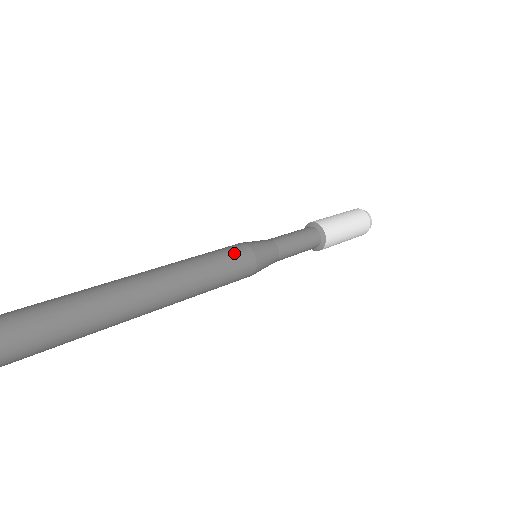
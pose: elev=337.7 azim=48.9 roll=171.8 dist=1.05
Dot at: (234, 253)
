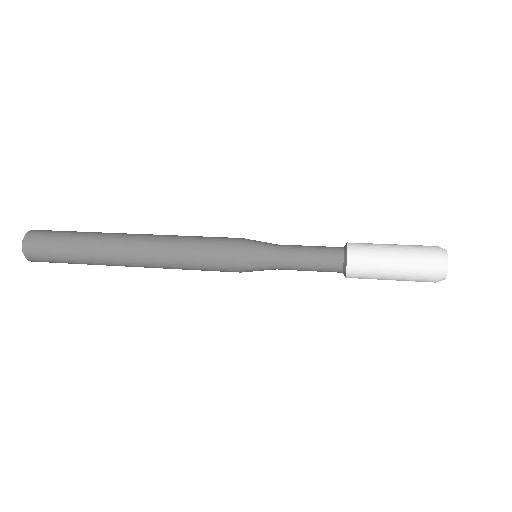
Dot at: (220, 241)
